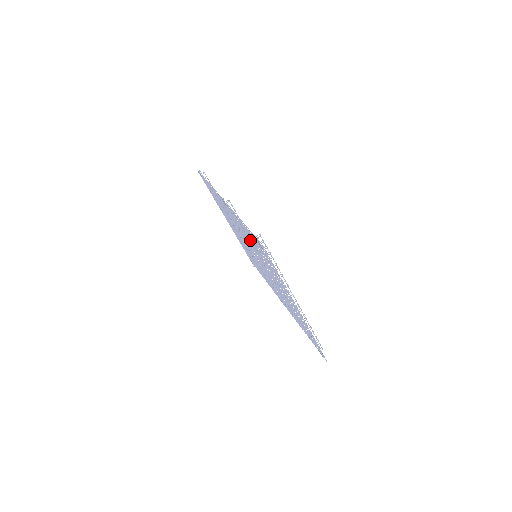
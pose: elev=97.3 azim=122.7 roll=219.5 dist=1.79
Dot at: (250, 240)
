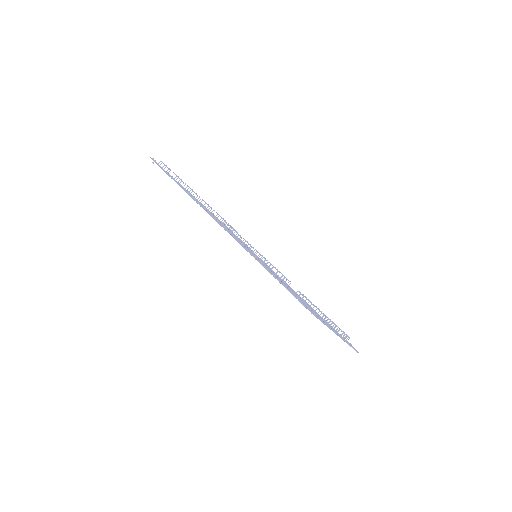
Dot at: occluded
